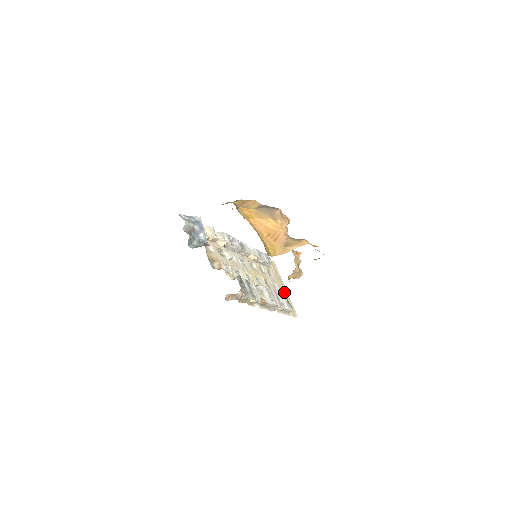
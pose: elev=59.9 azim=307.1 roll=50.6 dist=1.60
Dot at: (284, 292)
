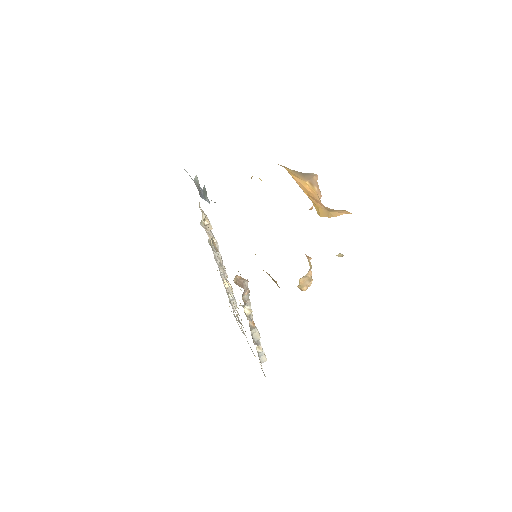
Dot at: occluded
